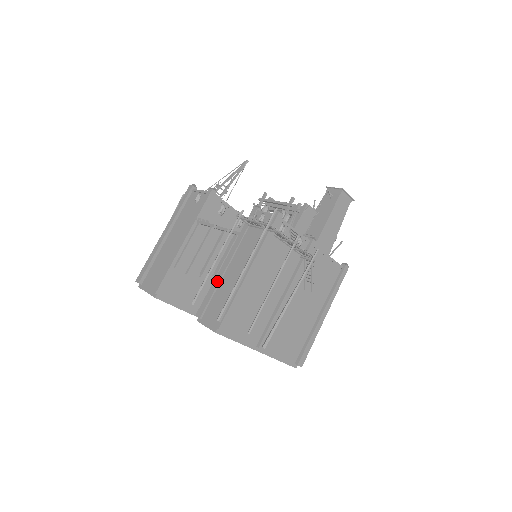
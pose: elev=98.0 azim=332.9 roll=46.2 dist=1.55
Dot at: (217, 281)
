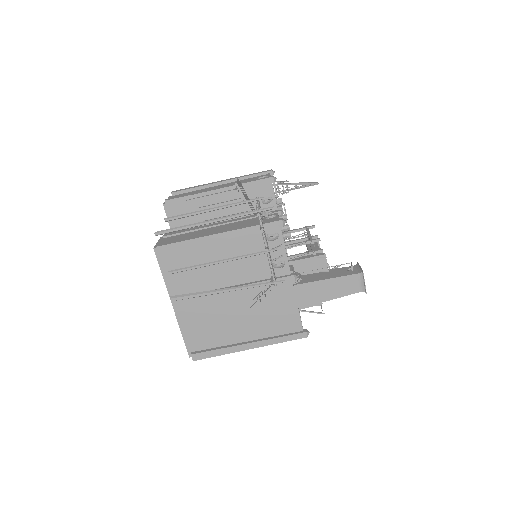
Dot at: (200, 227)
